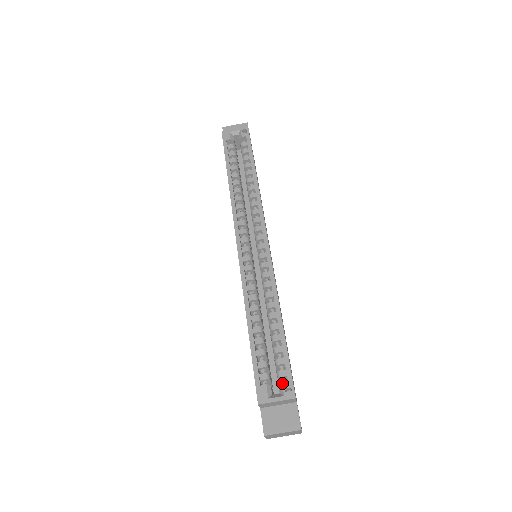
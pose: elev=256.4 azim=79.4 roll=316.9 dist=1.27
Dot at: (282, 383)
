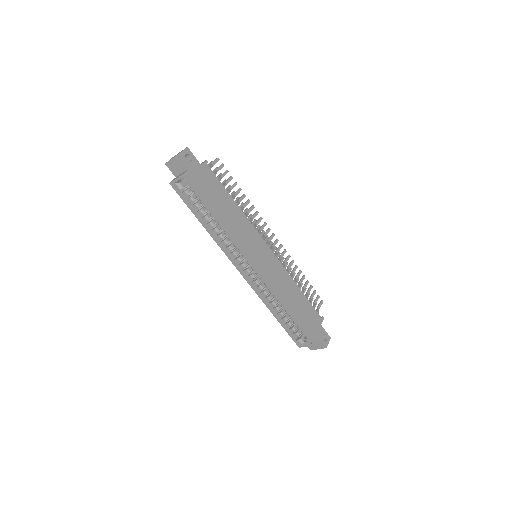
Dot at: occluded
